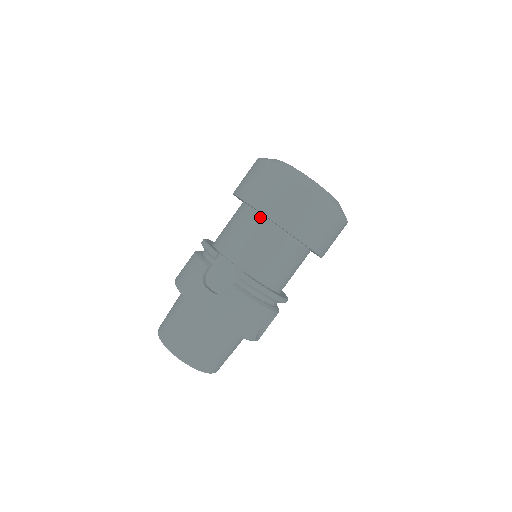
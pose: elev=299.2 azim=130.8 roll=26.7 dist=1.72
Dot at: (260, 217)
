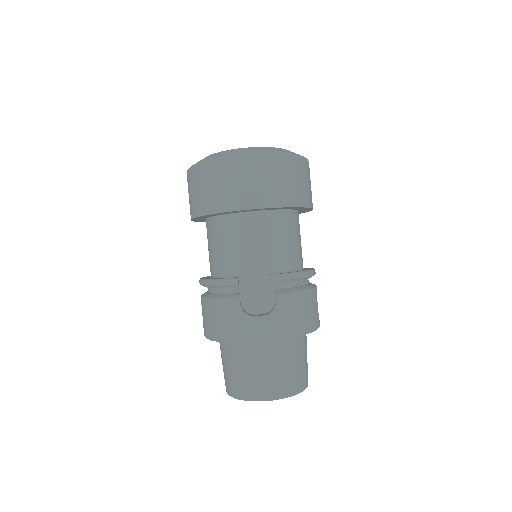
Dot at: (245, 216)
